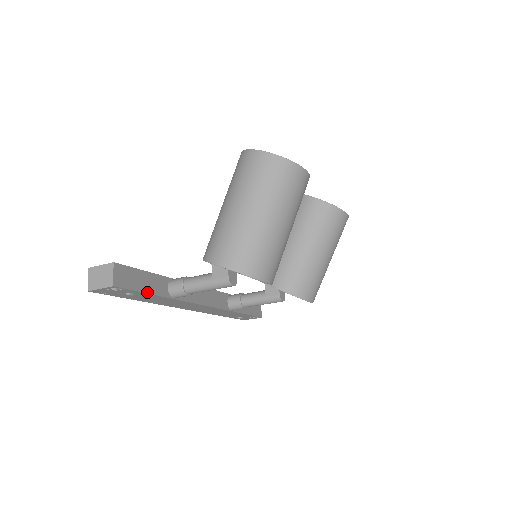
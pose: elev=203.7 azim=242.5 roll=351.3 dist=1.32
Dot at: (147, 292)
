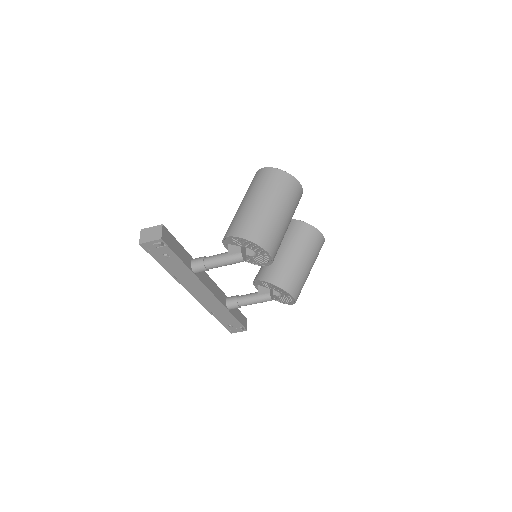
Dot at: (179, 257)
